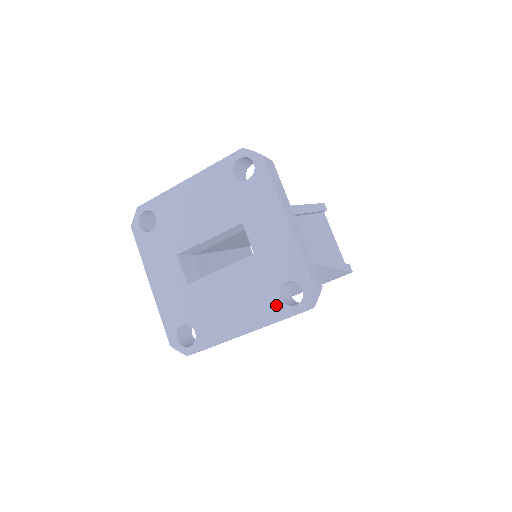
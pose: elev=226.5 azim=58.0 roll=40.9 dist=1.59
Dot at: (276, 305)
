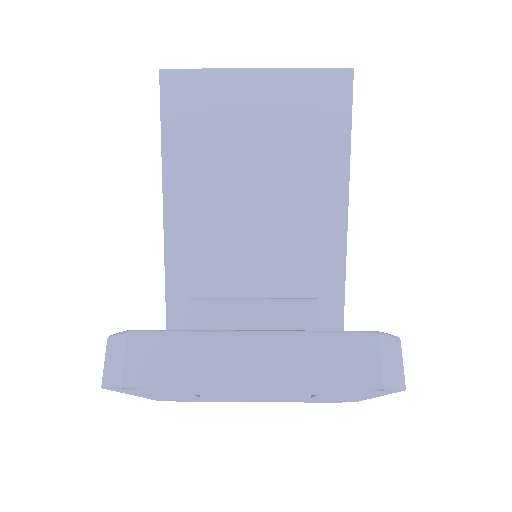
Dot at: occluded
